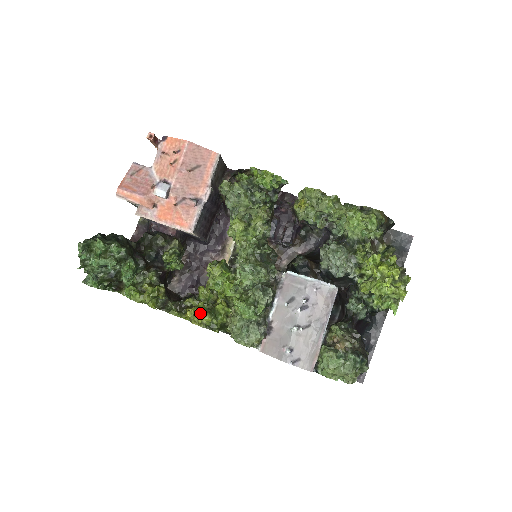
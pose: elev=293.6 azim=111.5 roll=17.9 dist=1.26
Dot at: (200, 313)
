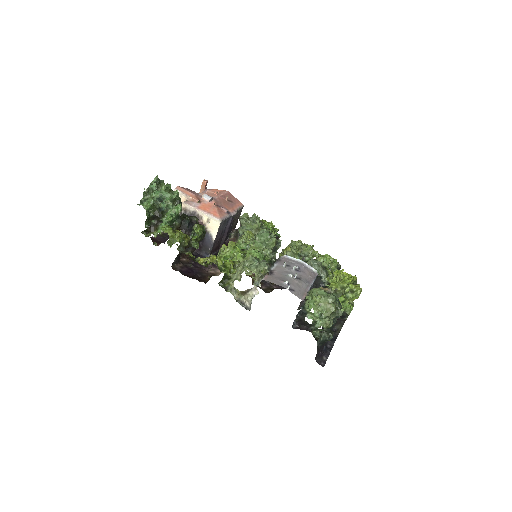
Dot at: occluded
